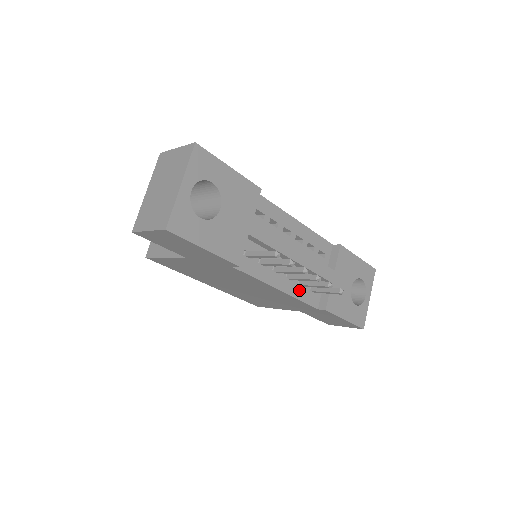
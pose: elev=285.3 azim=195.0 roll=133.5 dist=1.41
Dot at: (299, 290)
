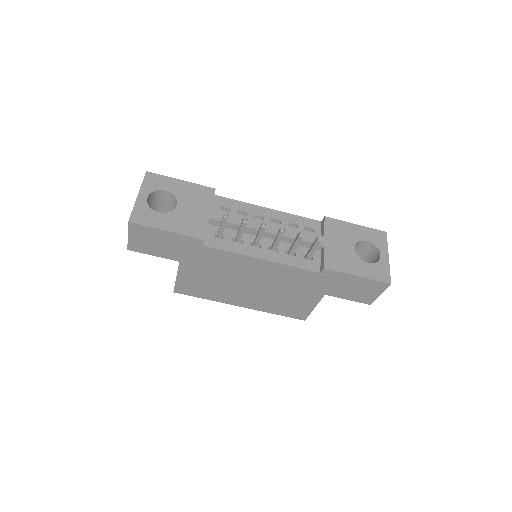
Dot at: (289, 259)
